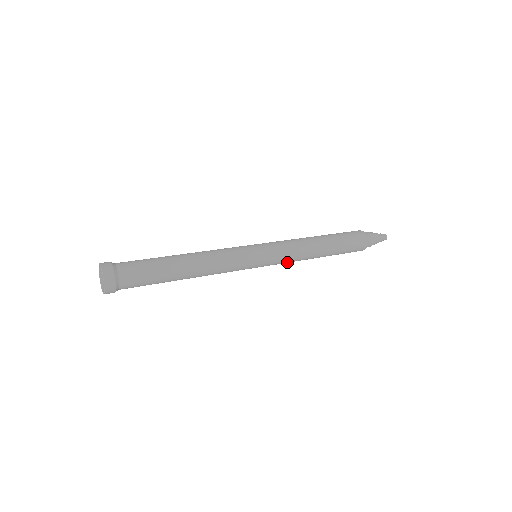
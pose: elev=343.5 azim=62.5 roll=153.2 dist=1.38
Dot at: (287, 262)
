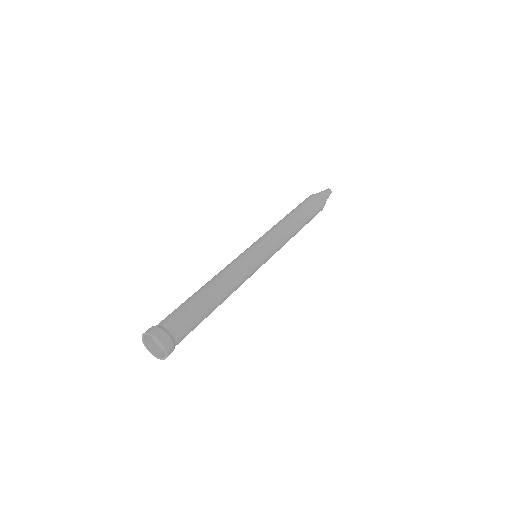
Dot at: occluded
